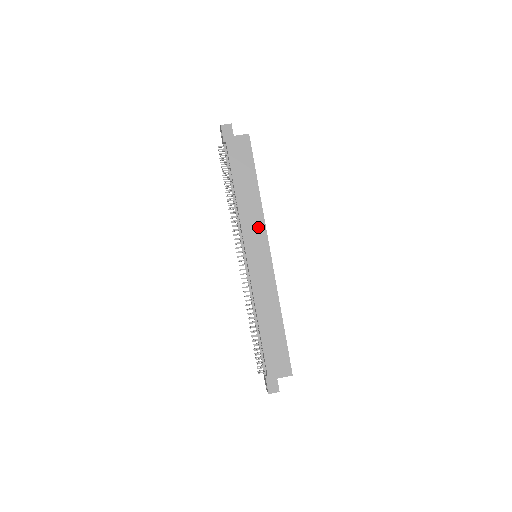
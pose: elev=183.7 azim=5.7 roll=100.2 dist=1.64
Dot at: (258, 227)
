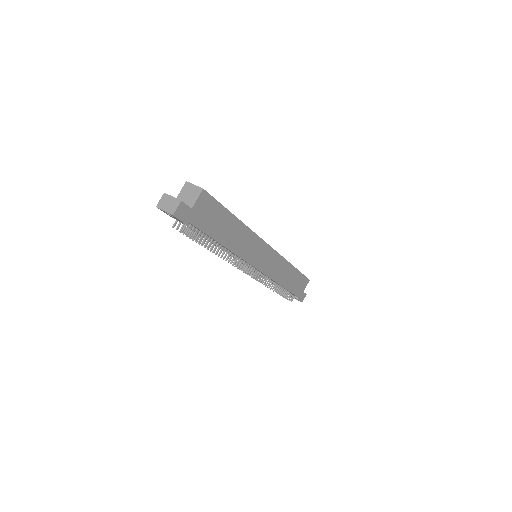
Dot at: (254, 244)
